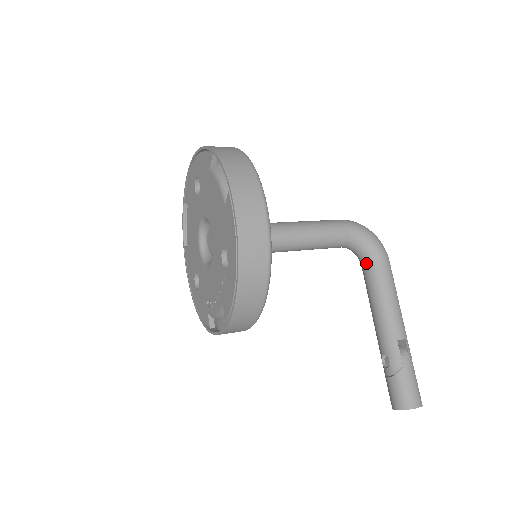
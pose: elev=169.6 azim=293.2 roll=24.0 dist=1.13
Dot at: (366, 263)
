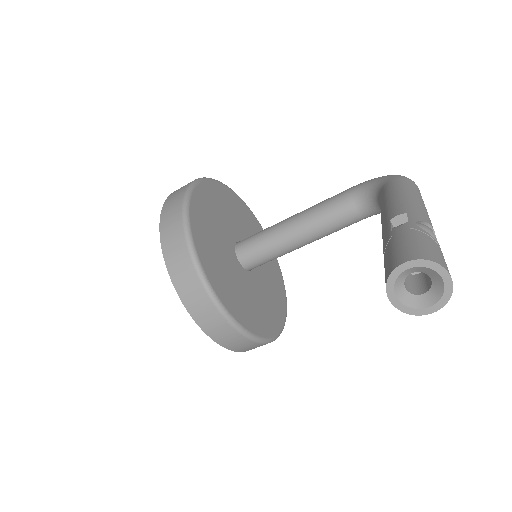
Dot at: (379, 201)
